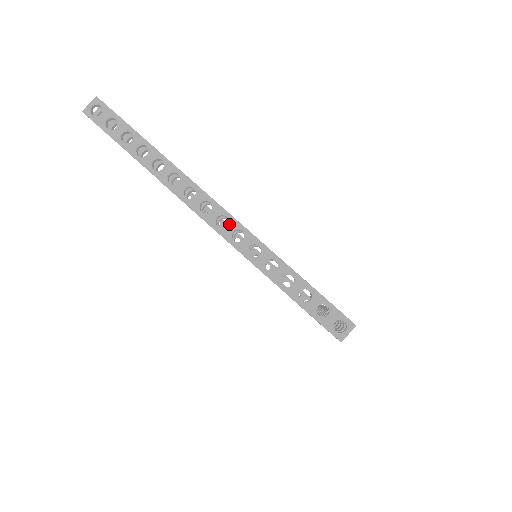
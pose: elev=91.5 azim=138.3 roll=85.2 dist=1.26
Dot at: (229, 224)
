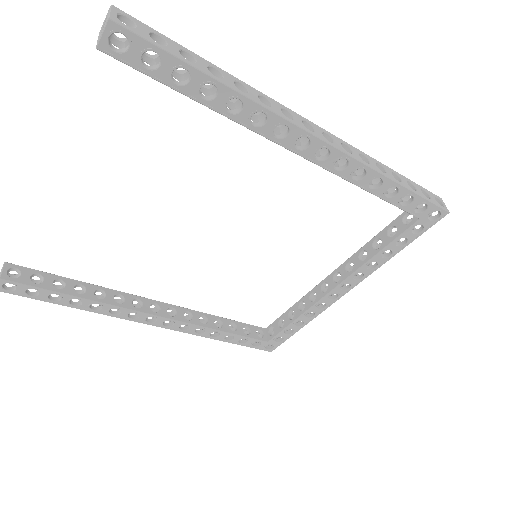
Dot at: (334, 139)
